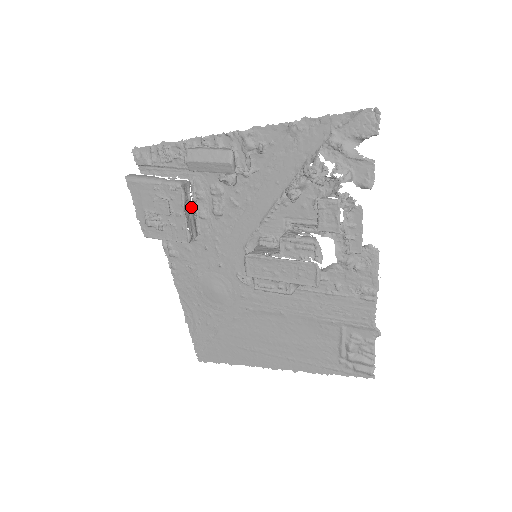
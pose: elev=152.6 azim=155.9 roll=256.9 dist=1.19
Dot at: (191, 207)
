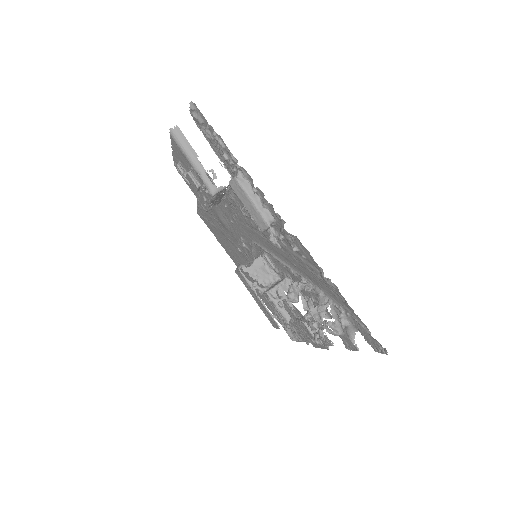
Dot at: (221, 195)
